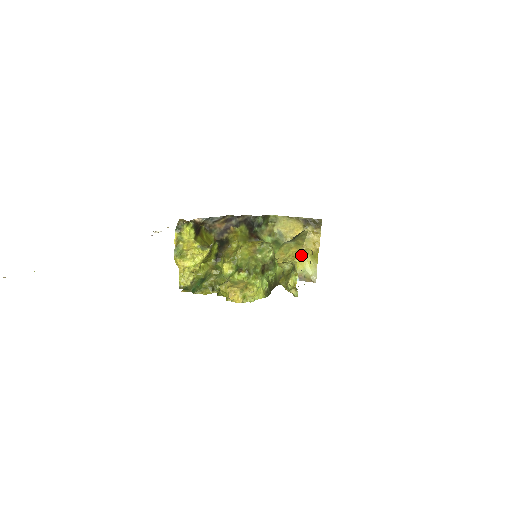
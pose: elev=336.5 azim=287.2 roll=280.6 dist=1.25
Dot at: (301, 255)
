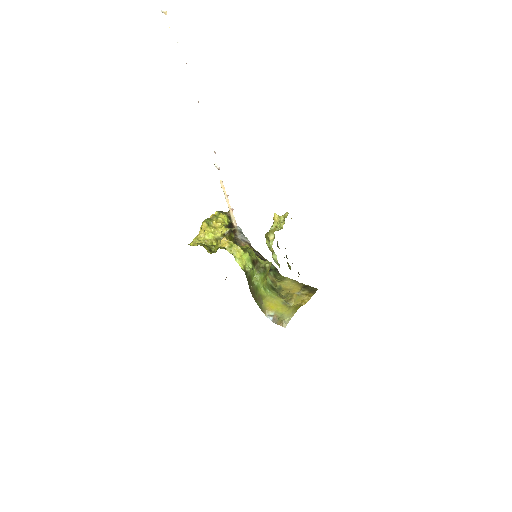
Dot at: (286, 304)
